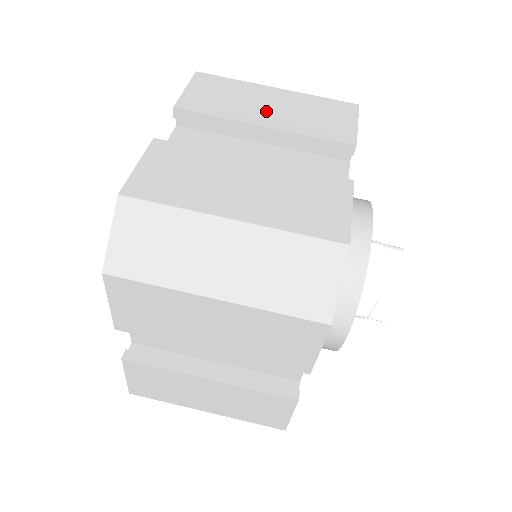
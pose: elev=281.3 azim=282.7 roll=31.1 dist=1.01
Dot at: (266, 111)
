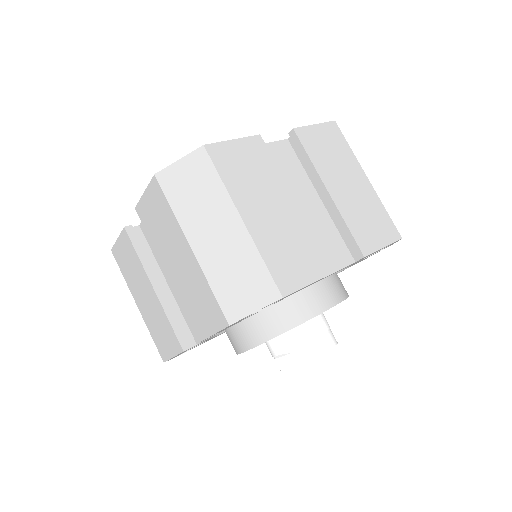
Dot at: (342, 184)
